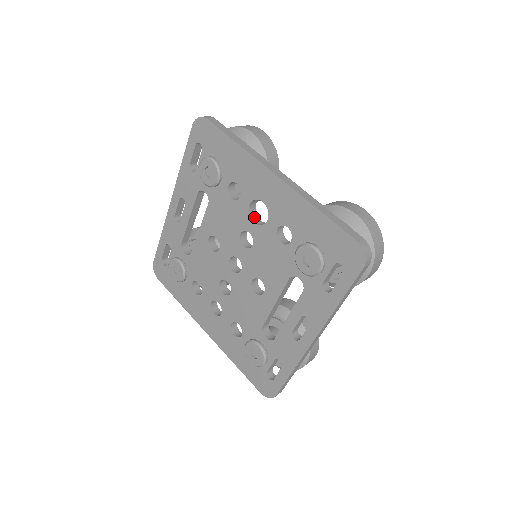
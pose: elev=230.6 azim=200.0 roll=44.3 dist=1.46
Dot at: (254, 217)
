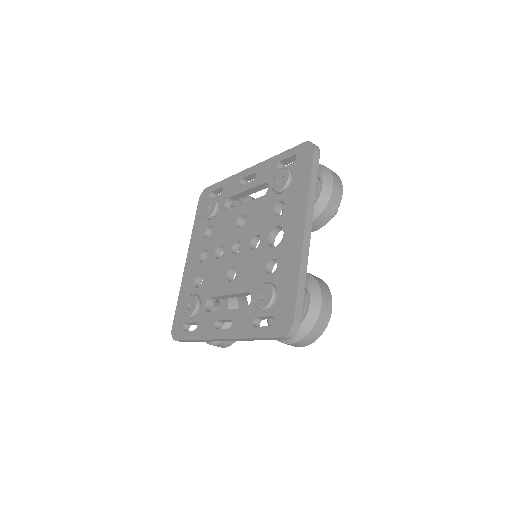
Dot at: (273, 236)
